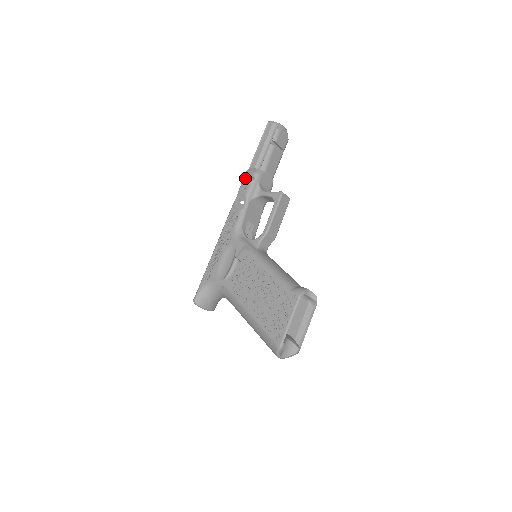
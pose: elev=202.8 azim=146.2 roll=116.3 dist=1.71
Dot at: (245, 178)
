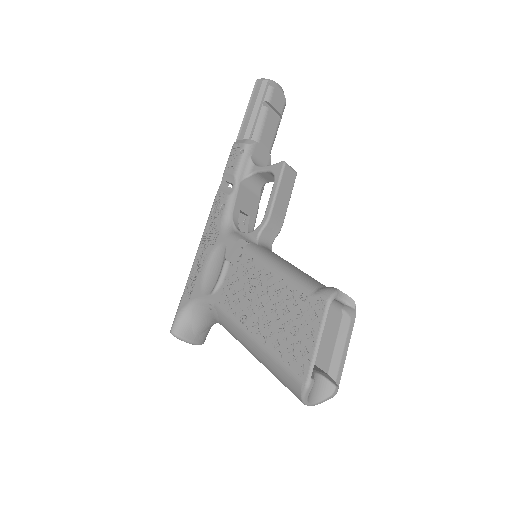
Dot at: (231, 153)
